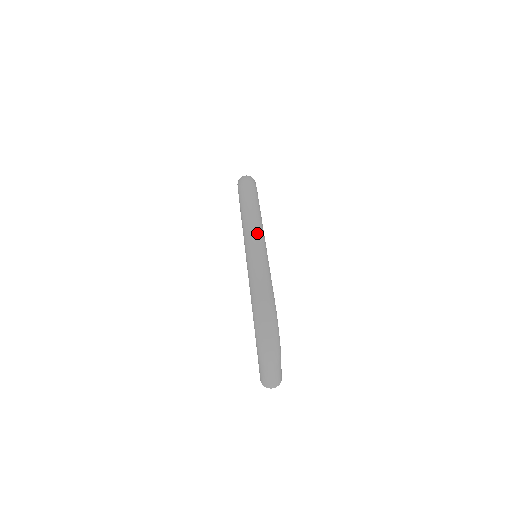
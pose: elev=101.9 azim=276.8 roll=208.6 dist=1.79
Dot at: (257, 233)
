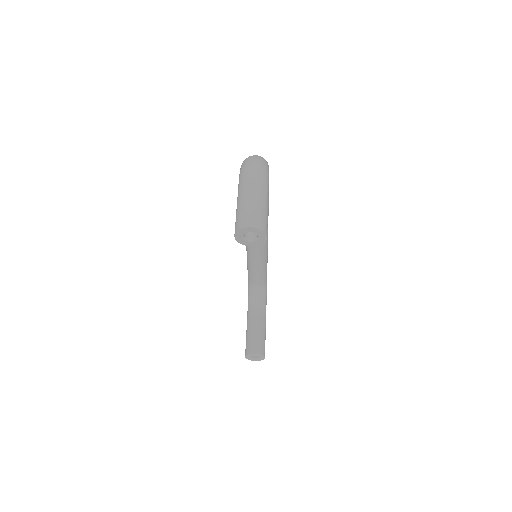
Dot at: occluded
